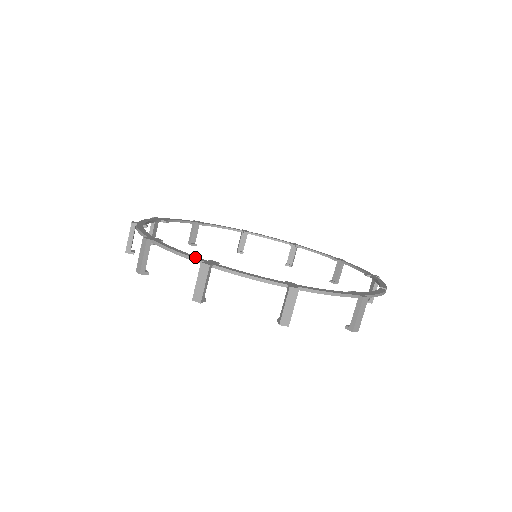
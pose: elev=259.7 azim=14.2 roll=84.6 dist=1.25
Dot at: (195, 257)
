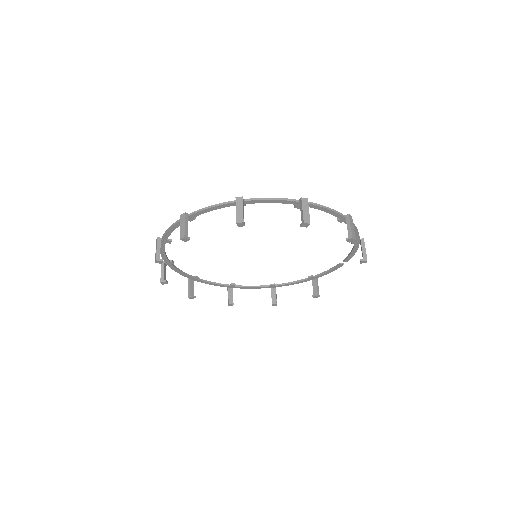
Dot at: (289, 200)
